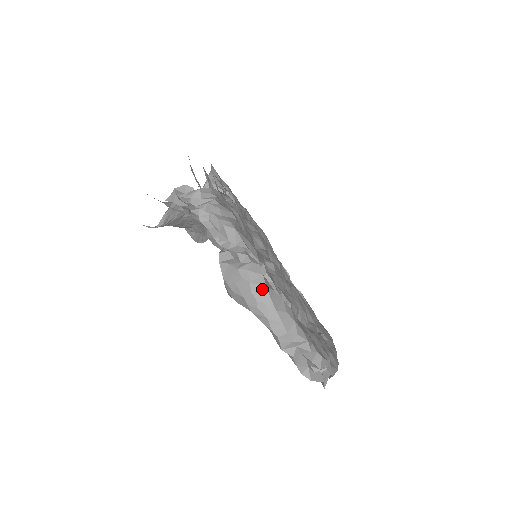
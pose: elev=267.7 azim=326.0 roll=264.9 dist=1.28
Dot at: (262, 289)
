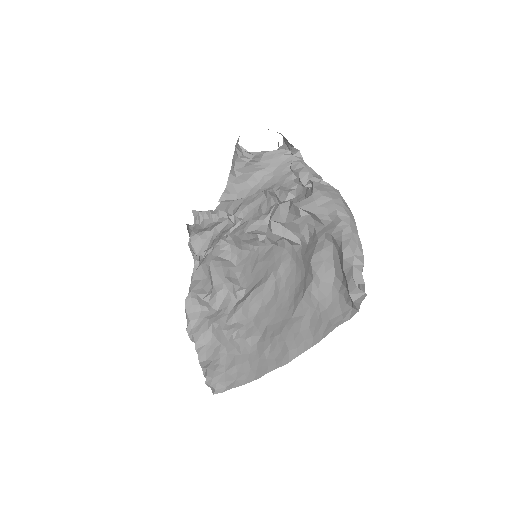
Dot at: (346, 204)
